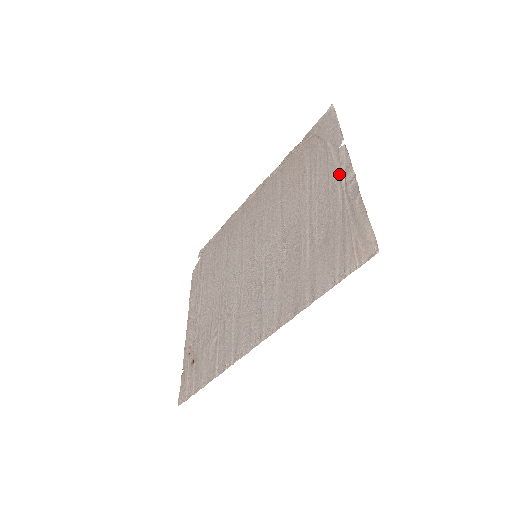
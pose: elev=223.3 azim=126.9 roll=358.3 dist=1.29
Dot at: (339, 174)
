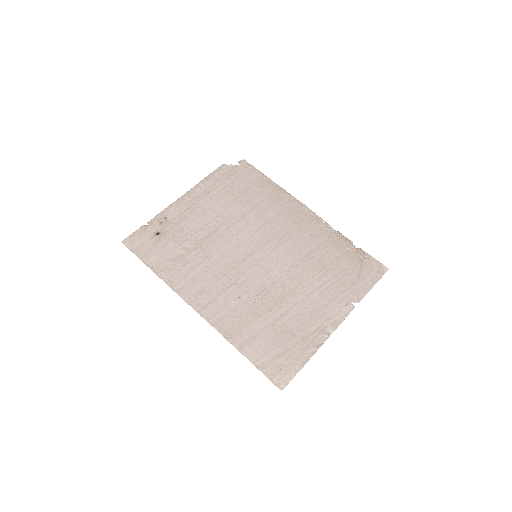
Dot at: (331, 316)
